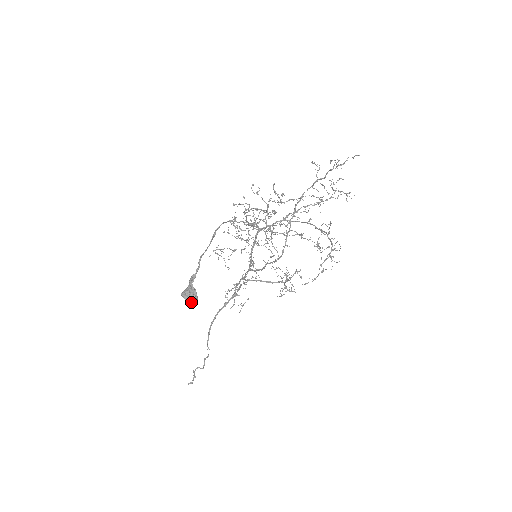
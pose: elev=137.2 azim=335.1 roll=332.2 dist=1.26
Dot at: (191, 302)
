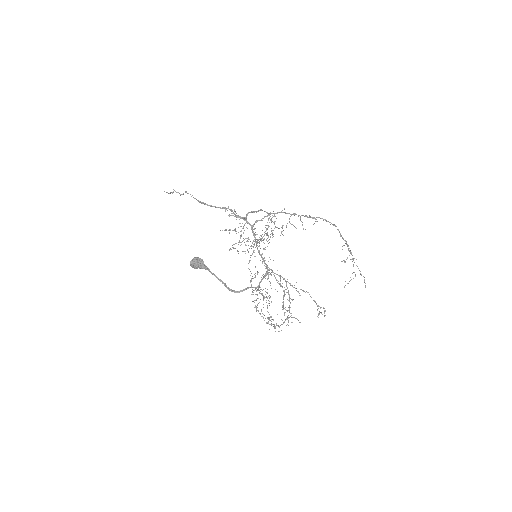
Dot at: occluded
